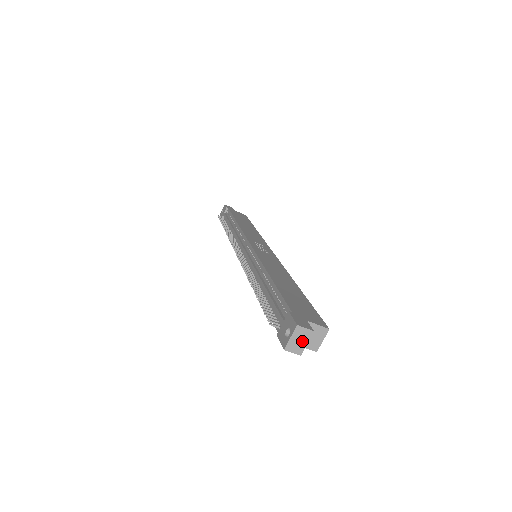
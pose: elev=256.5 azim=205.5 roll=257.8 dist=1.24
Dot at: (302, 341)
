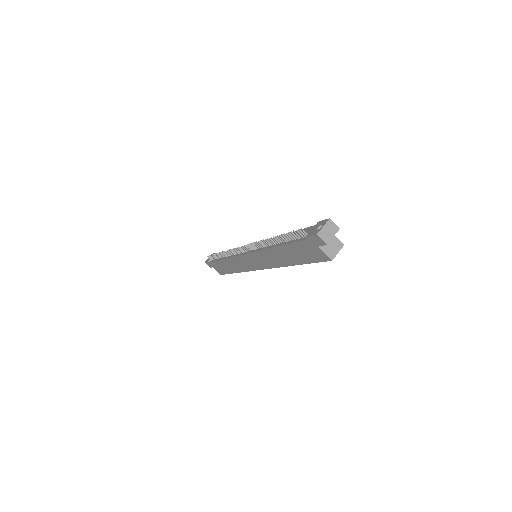
Dot at: (330, 233)
